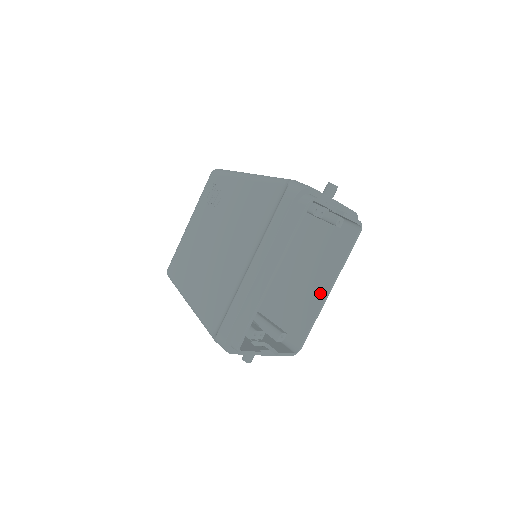
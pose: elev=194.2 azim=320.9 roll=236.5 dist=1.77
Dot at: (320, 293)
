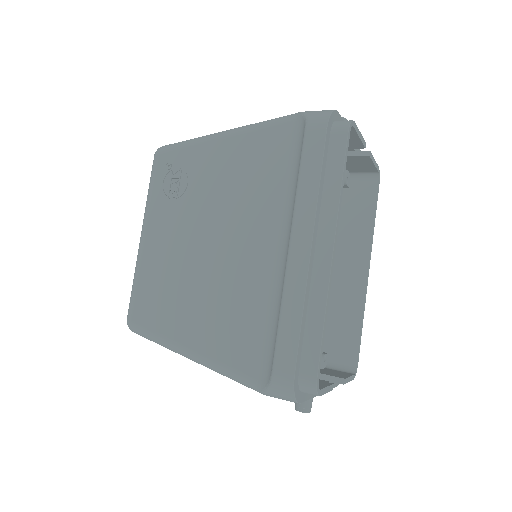
Dot at: (356, 279)
